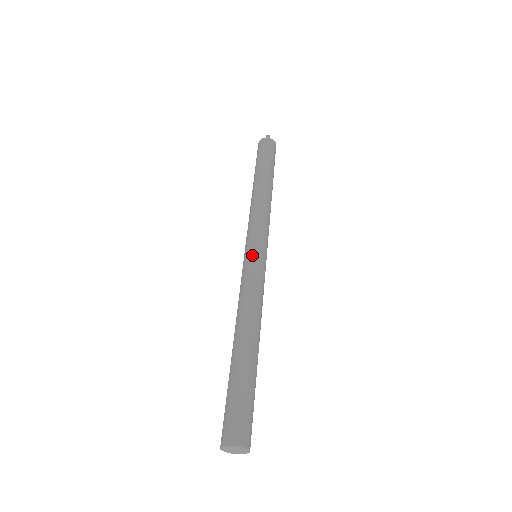
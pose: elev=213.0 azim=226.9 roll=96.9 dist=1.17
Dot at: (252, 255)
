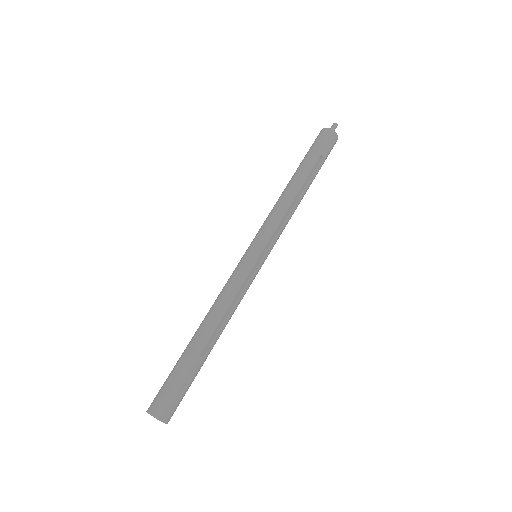
Dot at: (248, 256)
